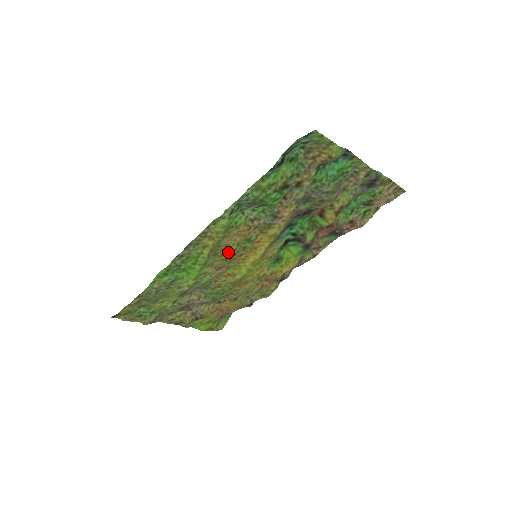
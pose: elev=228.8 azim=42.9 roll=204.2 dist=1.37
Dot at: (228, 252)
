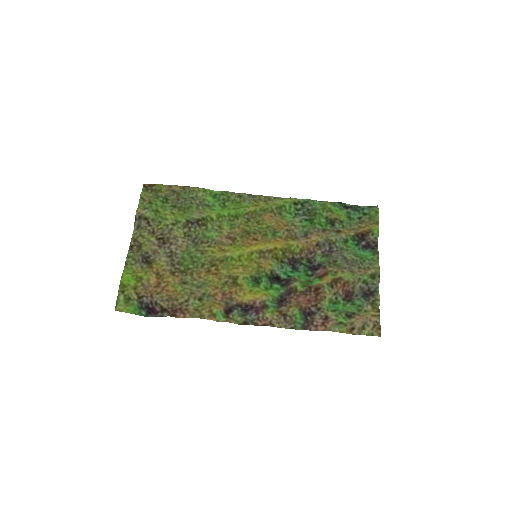
Dot at: (255, 226)
